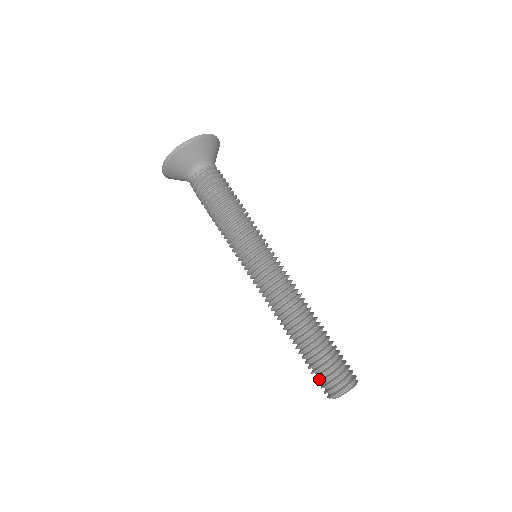
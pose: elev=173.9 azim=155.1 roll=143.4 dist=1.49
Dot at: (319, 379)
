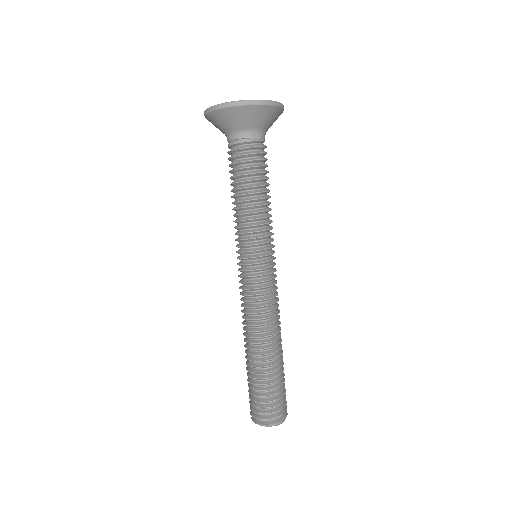
Dot at: (264, 404)
